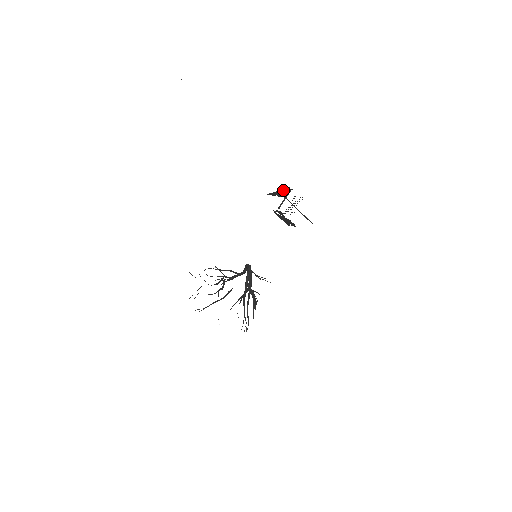
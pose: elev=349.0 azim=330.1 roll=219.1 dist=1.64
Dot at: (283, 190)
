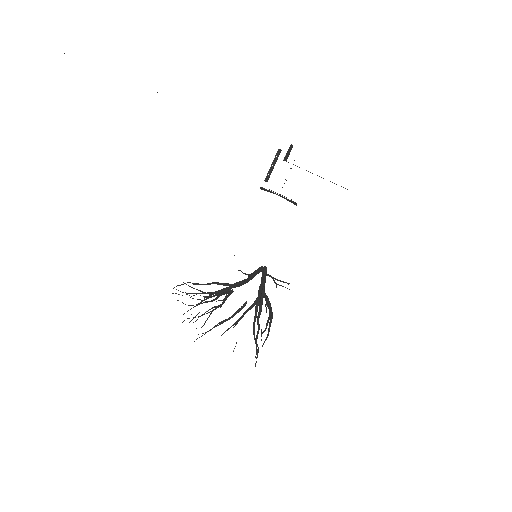
Dot at: occluded
